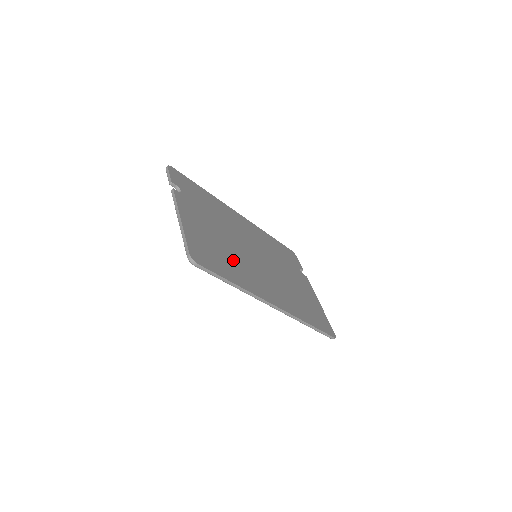
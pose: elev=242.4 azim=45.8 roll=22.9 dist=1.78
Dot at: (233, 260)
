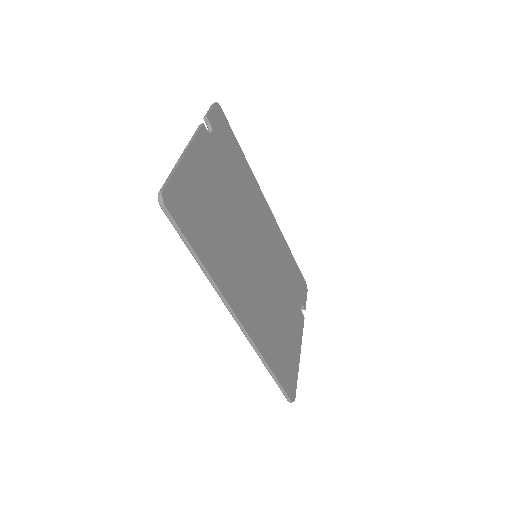
Dot at: (221, 238)
